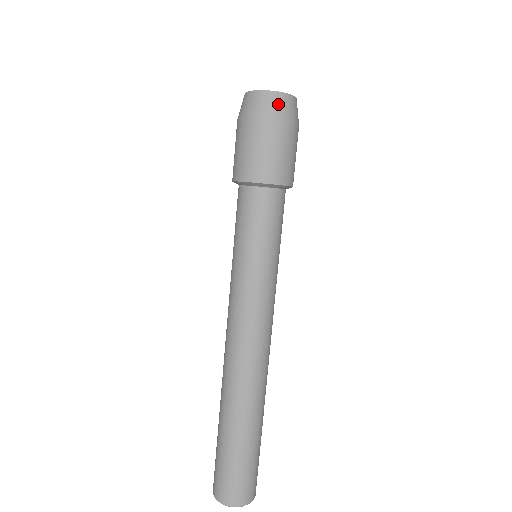
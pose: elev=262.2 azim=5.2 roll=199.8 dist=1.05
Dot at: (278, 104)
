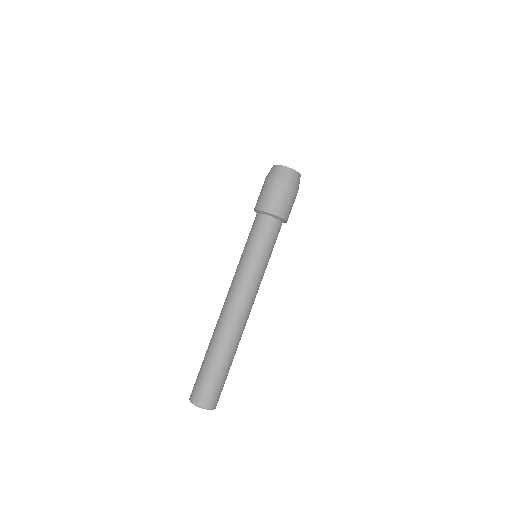
Dot at: (292, 175)
